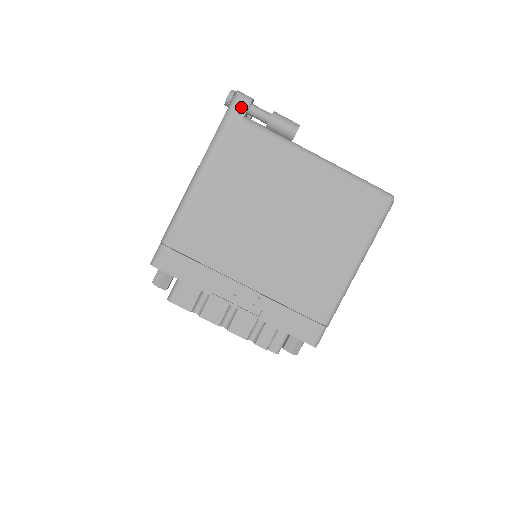
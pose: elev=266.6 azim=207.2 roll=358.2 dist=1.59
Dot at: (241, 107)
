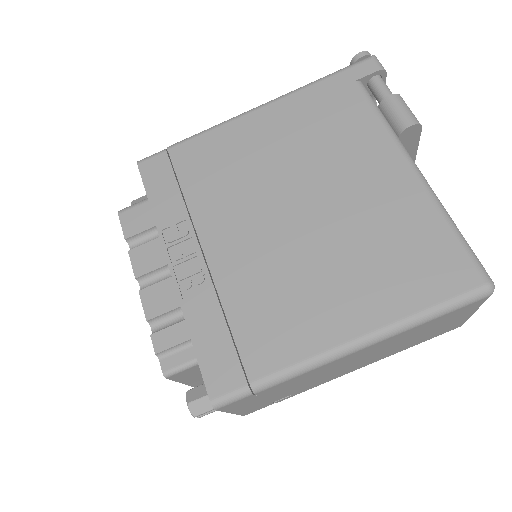
Dot at: (365, 68)
